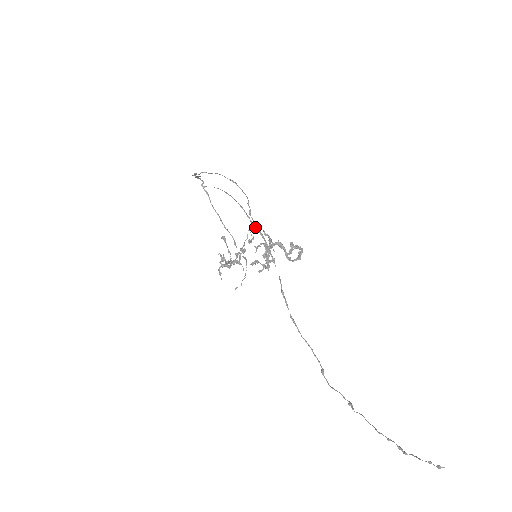
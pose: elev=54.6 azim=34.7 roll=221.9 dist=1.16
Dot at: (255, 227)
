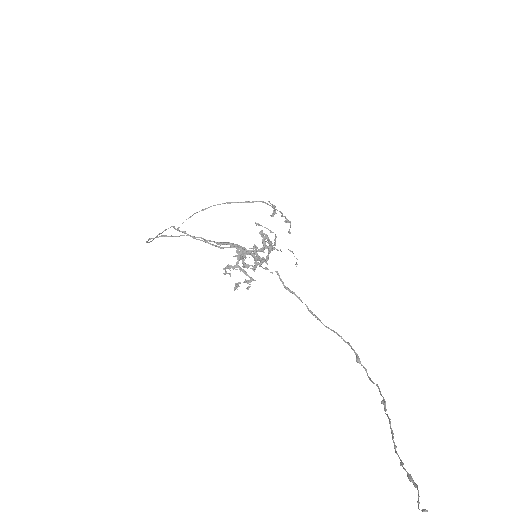
Dot at: (222, 244)
